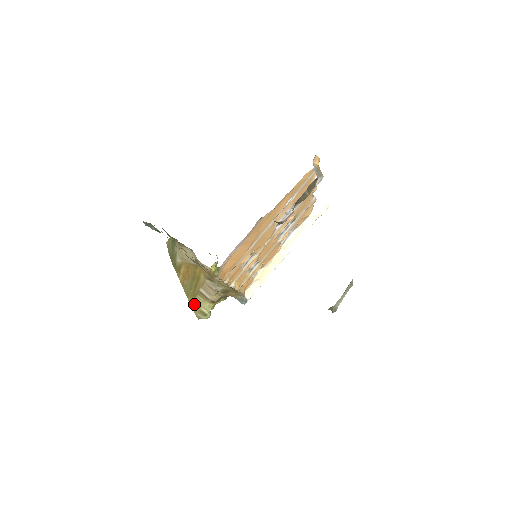
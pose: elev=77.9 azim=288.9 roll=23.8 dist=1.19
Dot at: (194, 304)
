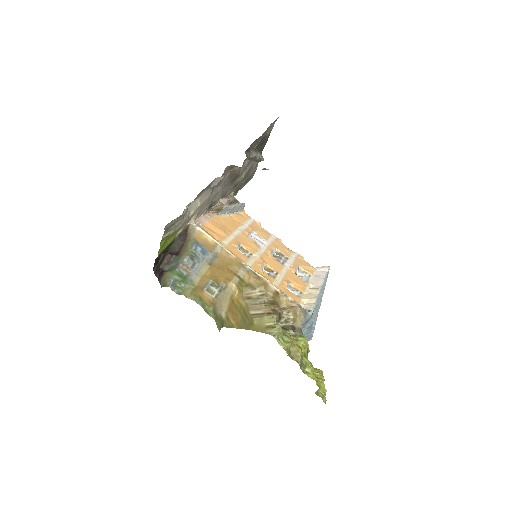
Dot at: (257, 328)
